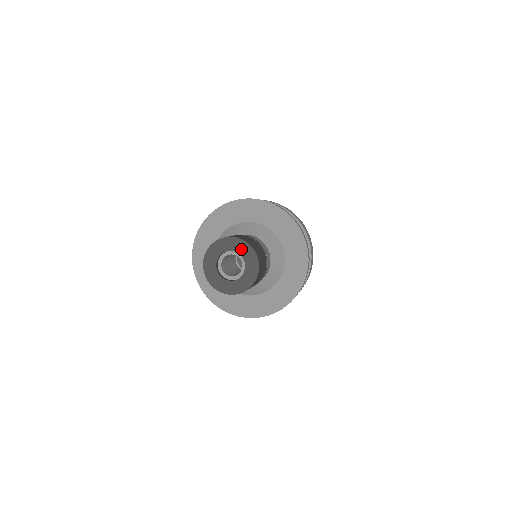
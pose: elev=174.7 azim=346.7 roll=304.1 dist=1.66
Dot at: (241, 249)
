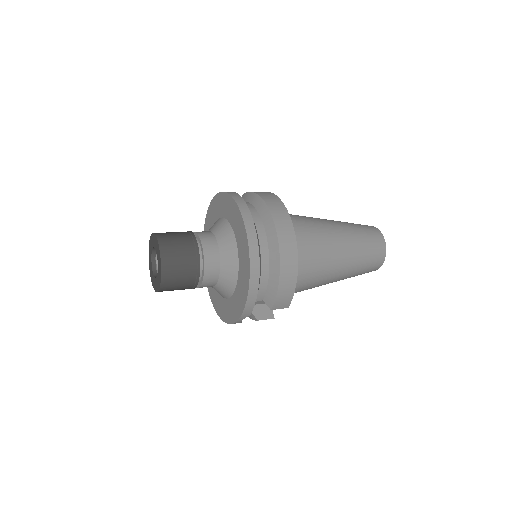
Dot at: (156, 247)
